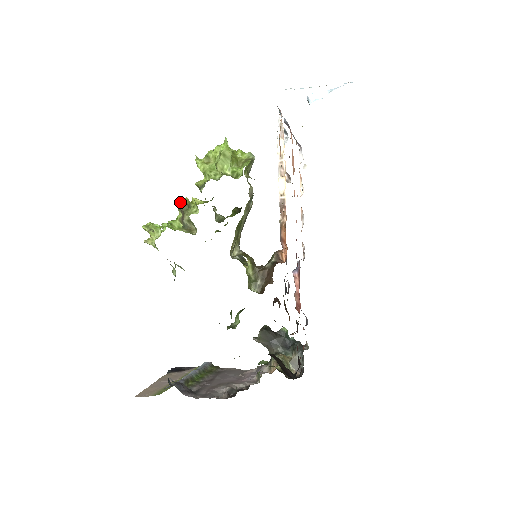
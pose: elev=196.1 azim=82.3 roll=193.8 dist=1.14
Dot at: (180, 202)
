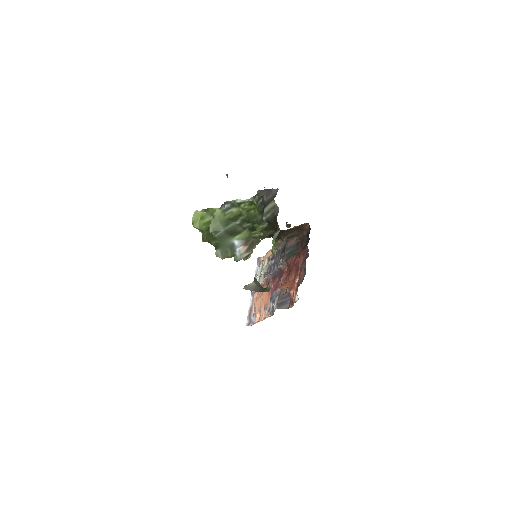
Dot at: occluded
